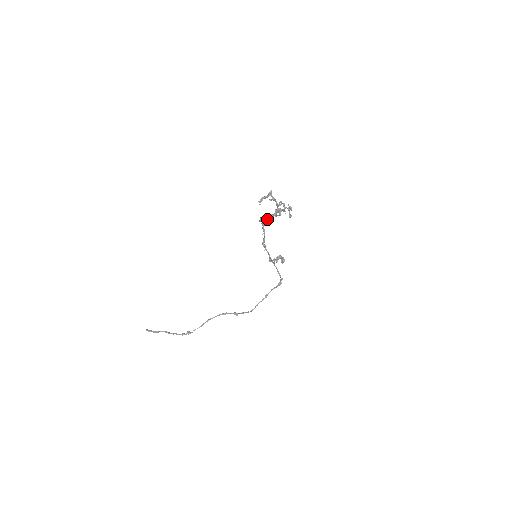
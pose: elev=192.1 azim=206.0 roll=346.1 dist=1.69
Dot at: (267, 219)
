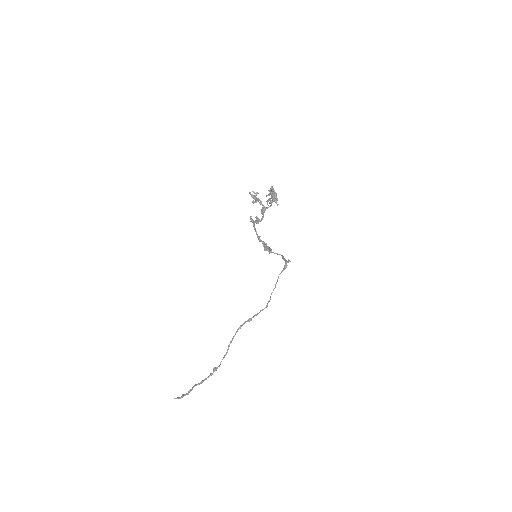
Dot at: (263, 215)
